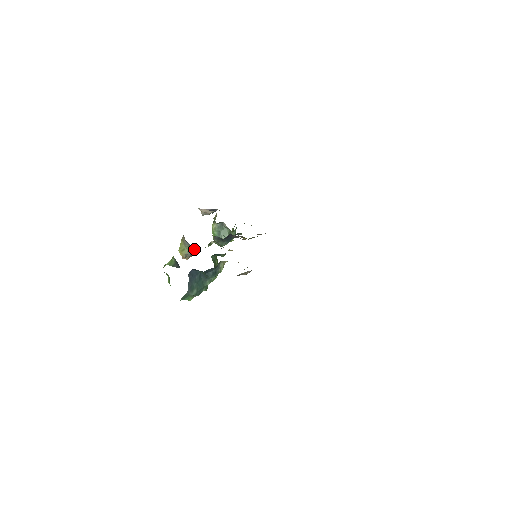
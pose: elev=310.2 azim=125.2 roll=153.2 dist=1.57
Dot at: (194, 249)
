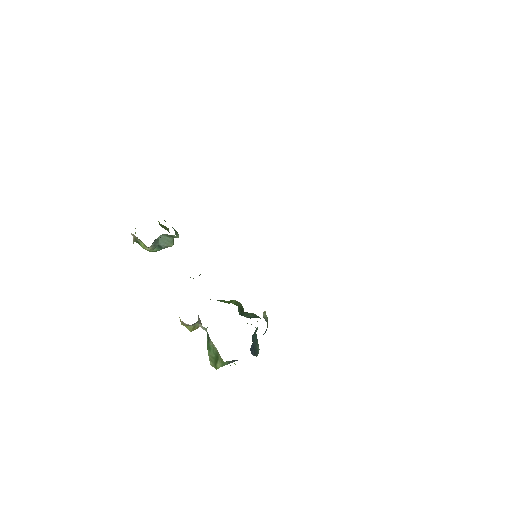
Dot at: occluded
